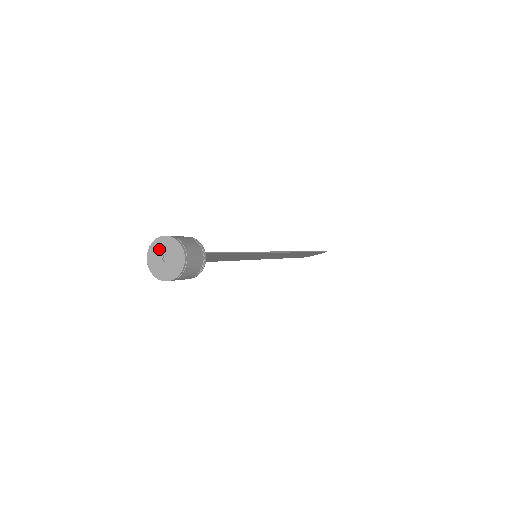
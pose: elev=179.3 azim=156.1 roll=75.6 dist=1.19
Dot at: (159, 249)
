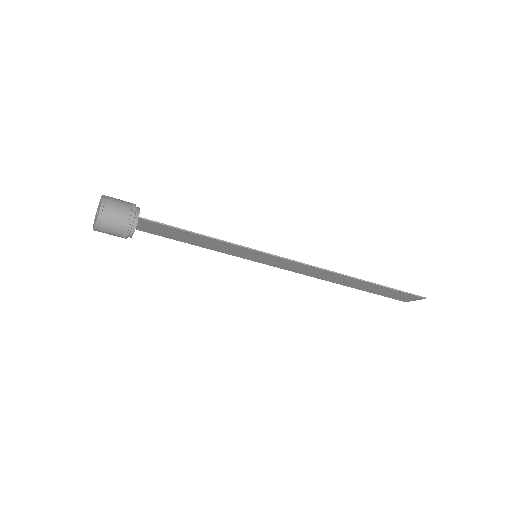
Dot at: (99, 205)
